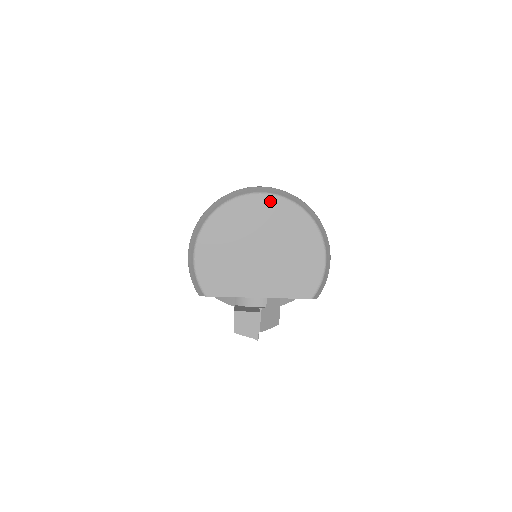
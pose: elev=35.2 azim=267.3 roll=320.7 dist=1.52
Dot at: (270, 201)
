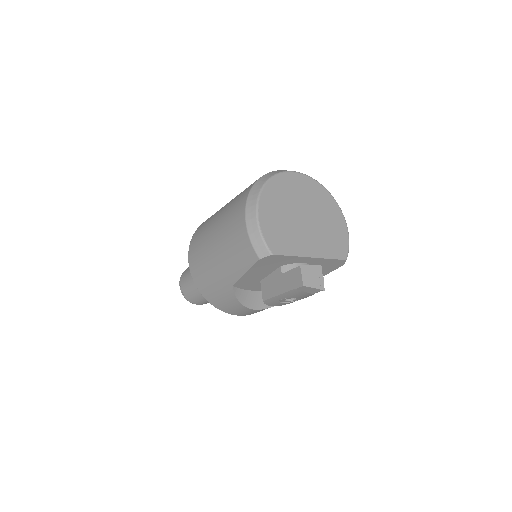
Dot at: (304, 179)
